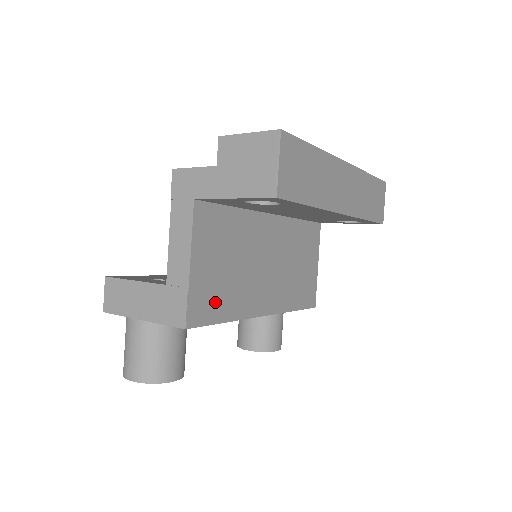
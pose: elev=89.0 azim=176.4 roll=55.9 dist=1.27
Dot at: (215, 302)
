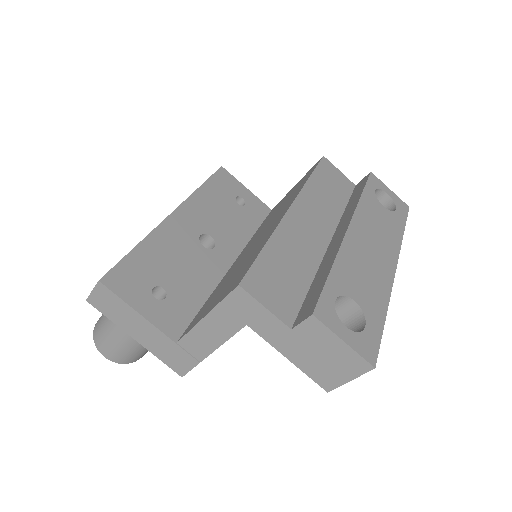
Dot at: occluded
